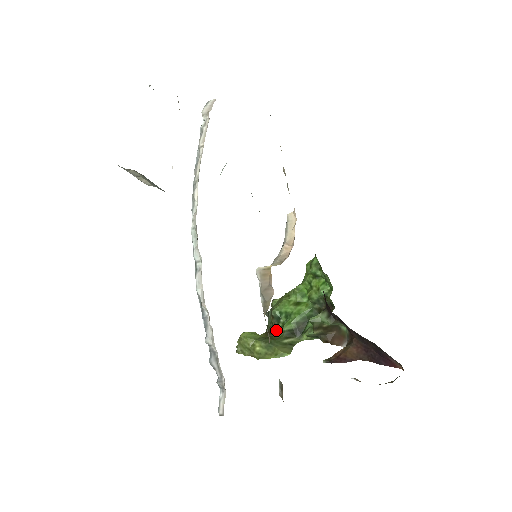
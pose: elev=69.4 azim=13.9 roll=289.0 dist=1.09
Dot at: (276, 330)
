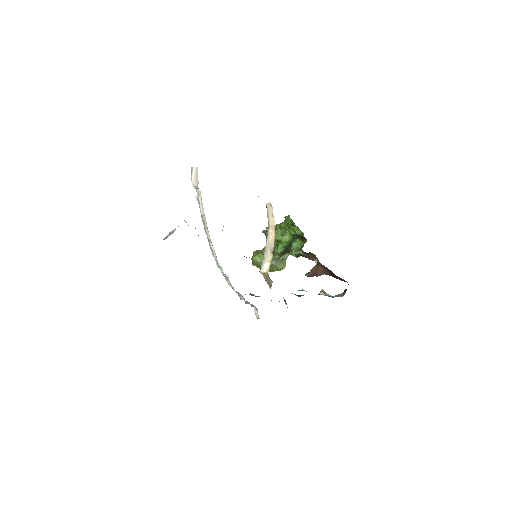
Dot at: occluded
